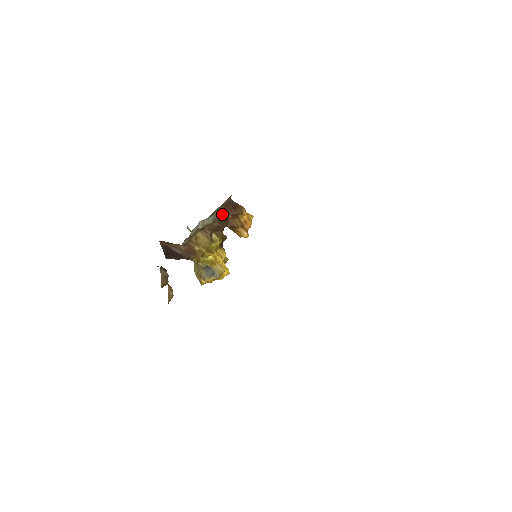
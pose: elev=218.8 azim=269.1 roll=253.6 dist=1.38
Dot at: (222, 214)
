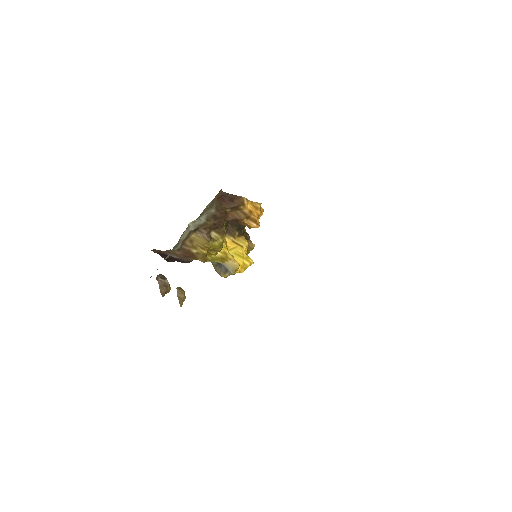
Dot at: (216, 210)
